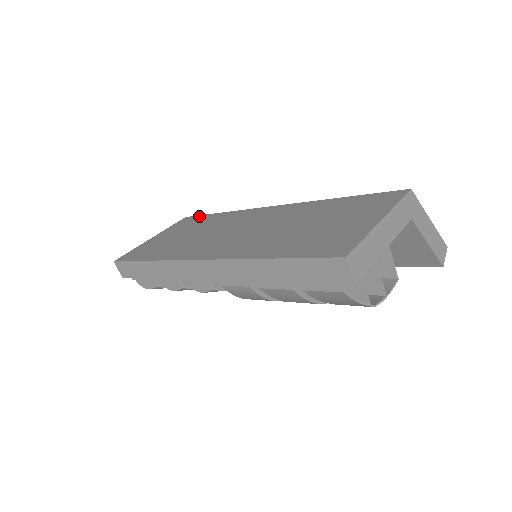
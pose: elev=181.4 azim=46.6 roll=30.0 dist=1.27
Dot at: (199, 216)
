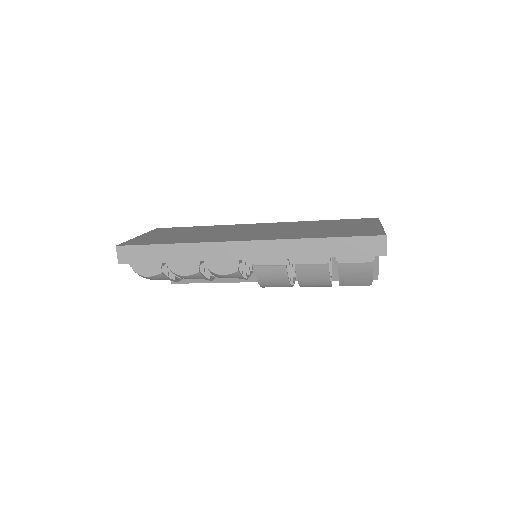
Dot at: (177, 227)
